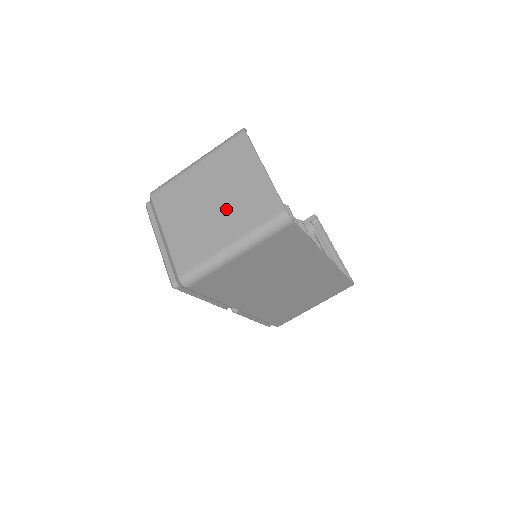
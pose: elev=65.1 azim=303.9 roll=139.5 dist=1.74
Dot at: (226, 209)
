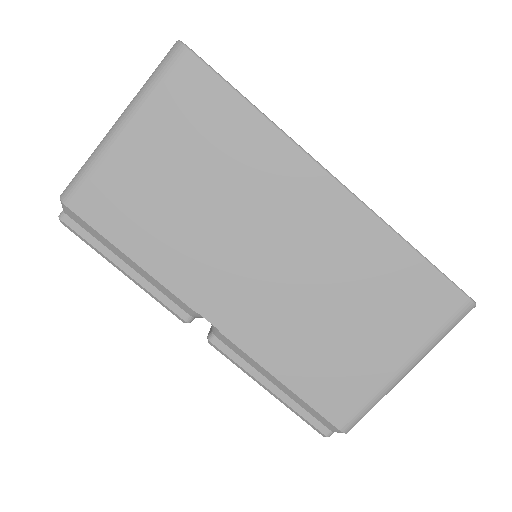
Dot at: occluded
